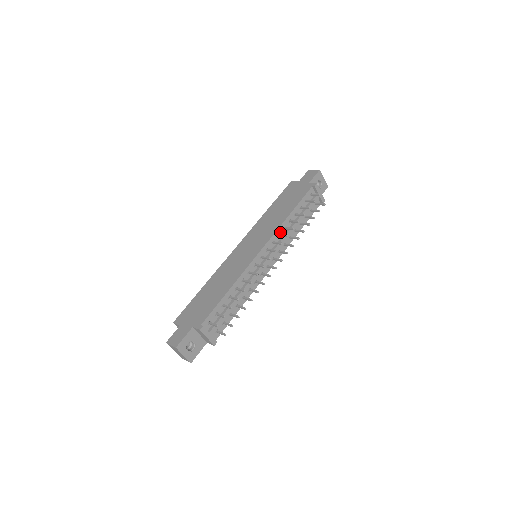
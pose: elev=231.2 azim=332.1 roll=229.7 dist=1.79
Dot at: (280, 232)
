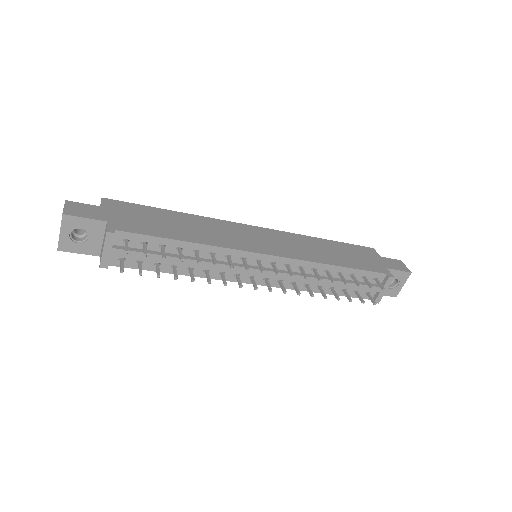
Dot at: (306, 267)
